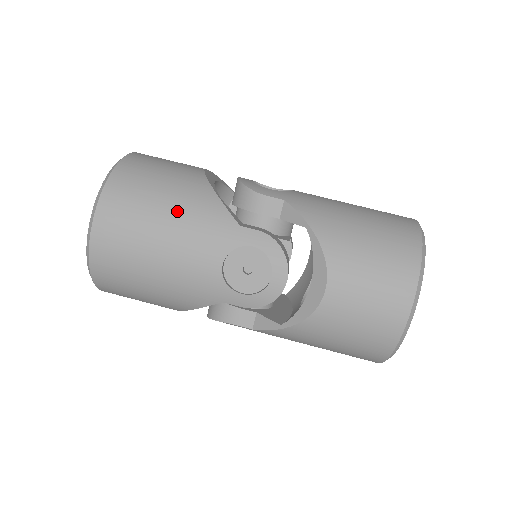
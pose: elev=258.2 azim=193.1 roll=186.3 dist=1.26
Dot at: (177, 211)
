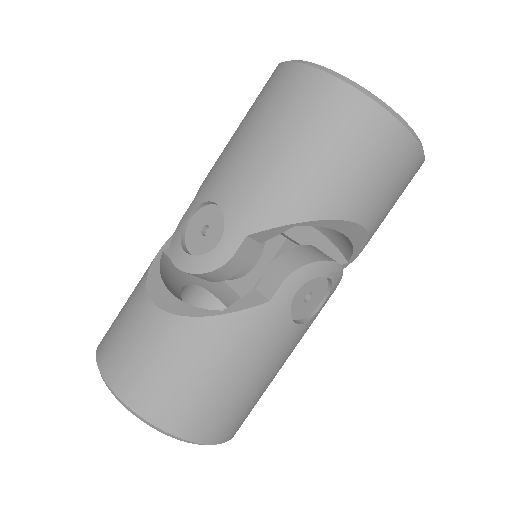
Dot at: (228, 364)
